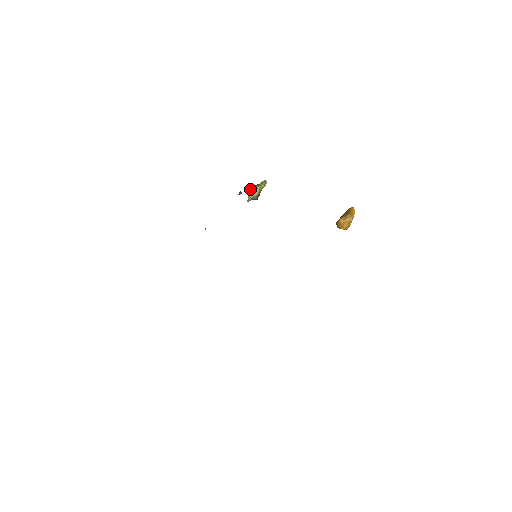
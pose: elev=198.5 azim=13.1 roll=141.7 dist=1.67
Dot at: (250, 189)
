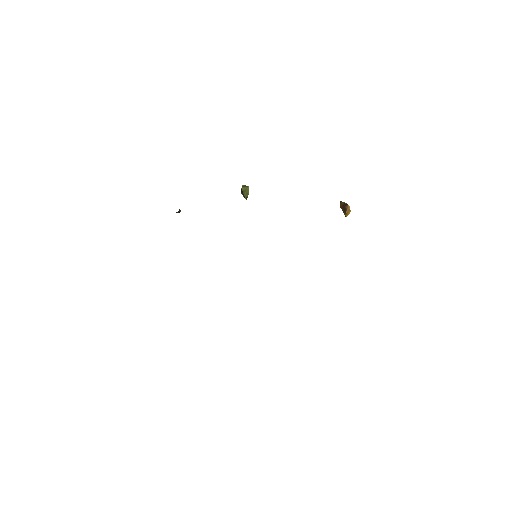
Dot at: (243, 187)
